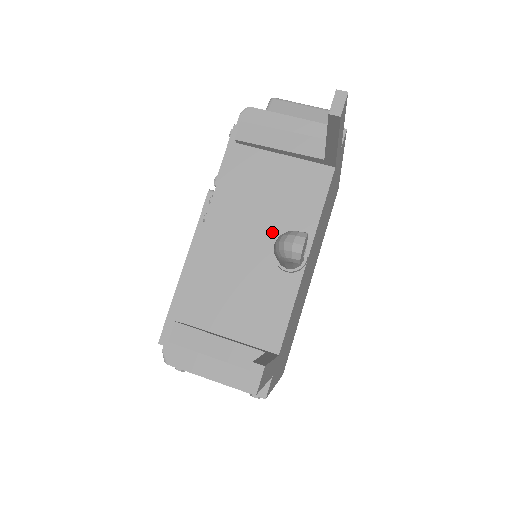
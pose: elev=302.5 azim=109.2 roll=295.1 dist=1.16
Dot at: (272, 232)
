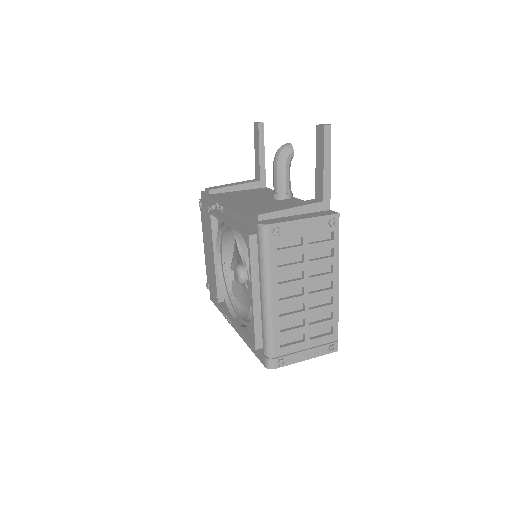
Dot at: (263, 198)
